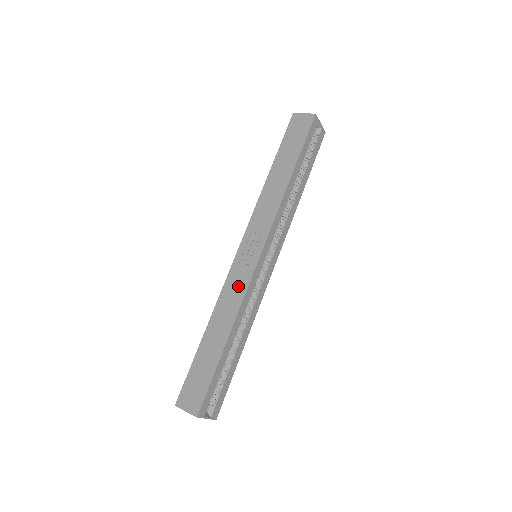
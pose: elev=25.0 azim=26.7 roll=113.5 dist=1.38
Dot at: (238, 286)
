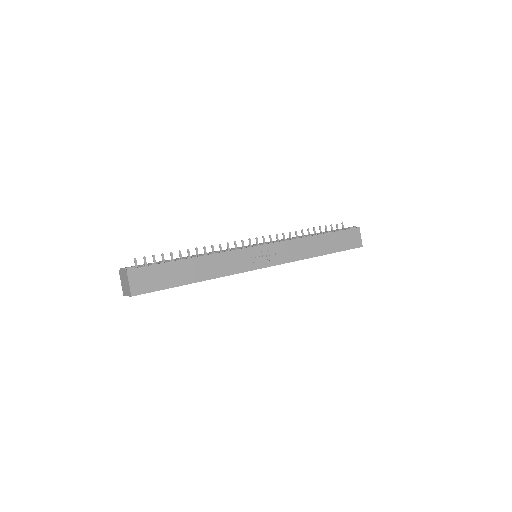
Dot at: (236, 264)
